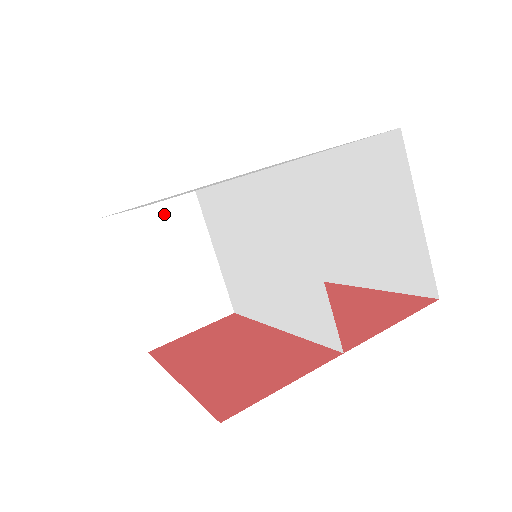
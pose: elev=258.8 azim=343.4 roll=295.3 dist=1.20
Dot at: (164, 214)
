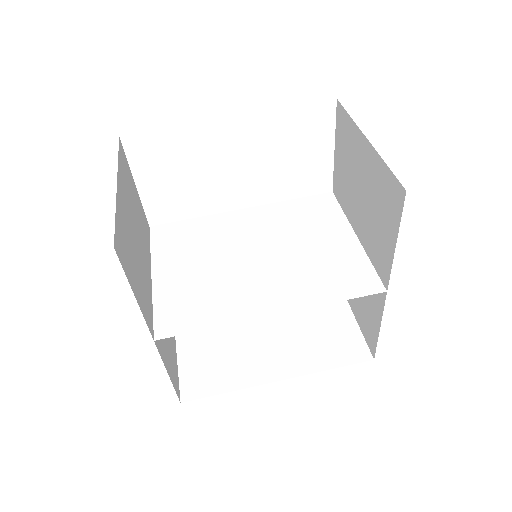
Dot at: (139, 204)
